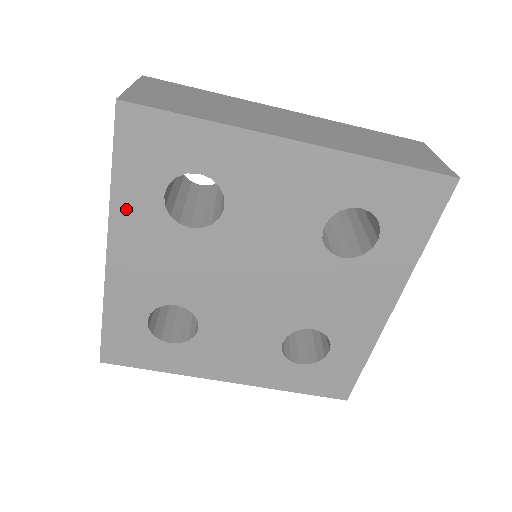
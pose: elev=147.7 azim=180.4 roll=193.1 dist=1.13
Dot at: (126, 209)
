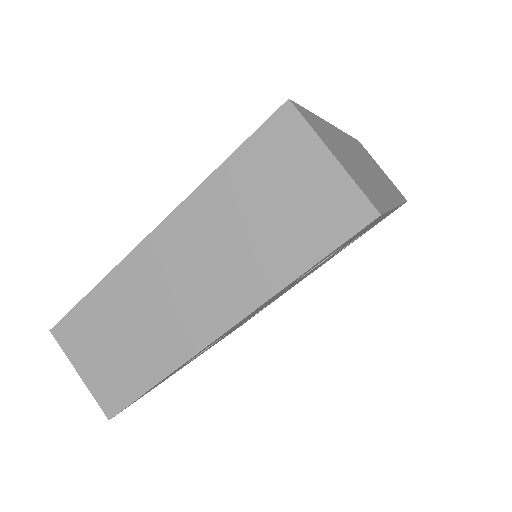
Dot at: (279, 292)
